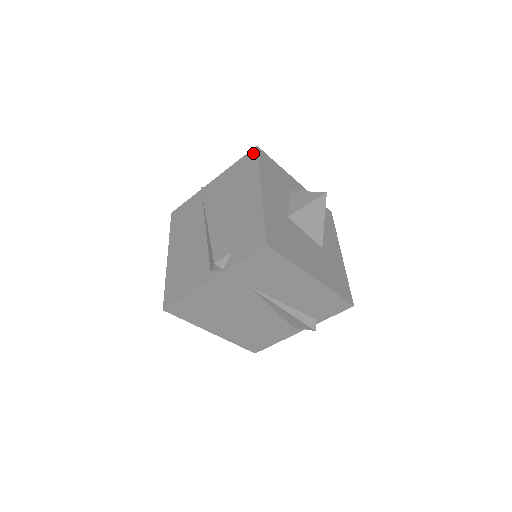
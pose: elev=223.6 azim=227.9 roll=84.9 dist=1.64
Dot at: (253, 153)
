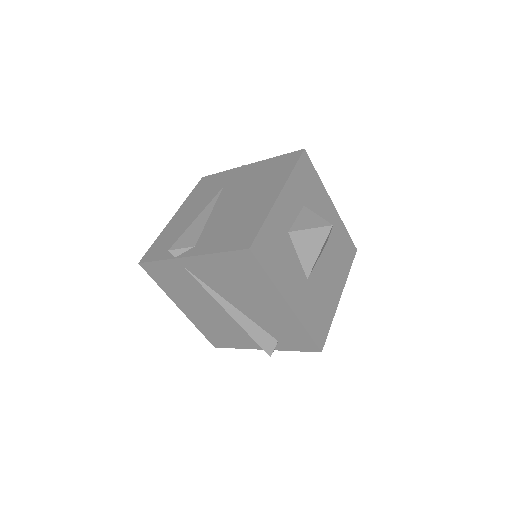
Dot at: (248, 257)
